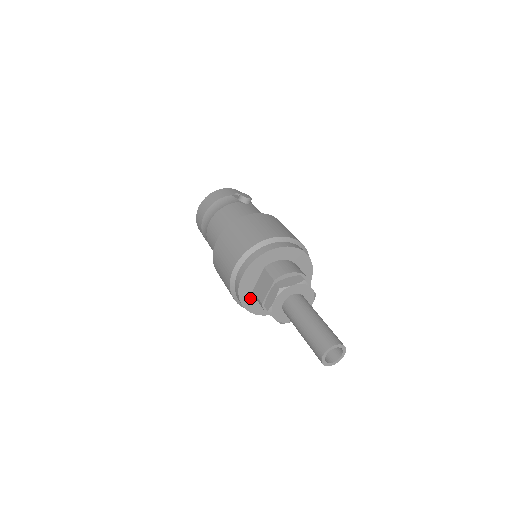
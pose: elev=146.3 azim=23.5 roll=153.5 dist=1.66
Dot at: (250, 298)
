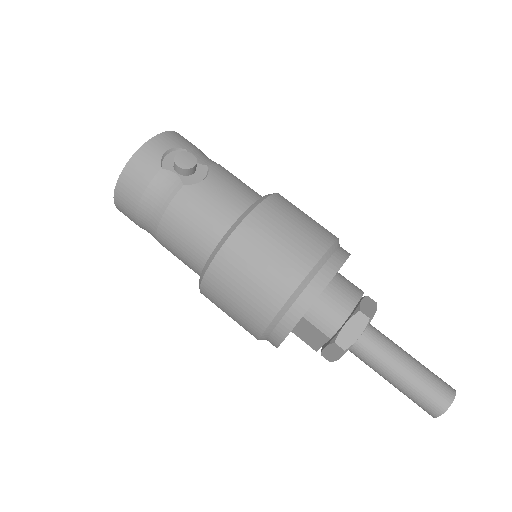
Dot at: occluded
